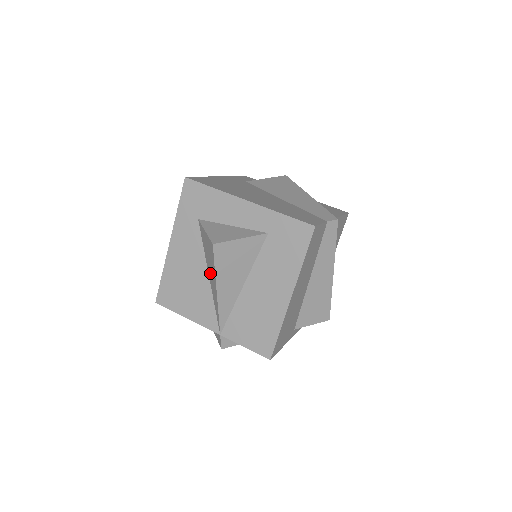
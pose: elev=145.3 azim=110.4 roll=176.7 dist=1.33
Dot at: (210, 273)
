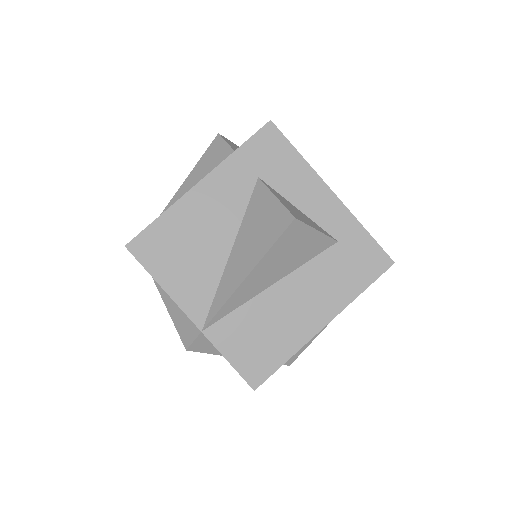
Dot at: (242, 249)
